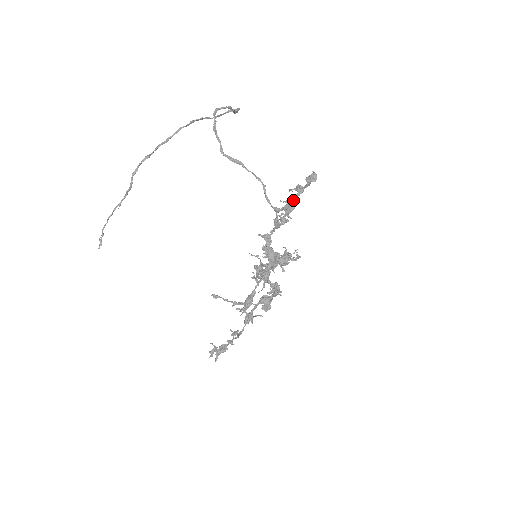
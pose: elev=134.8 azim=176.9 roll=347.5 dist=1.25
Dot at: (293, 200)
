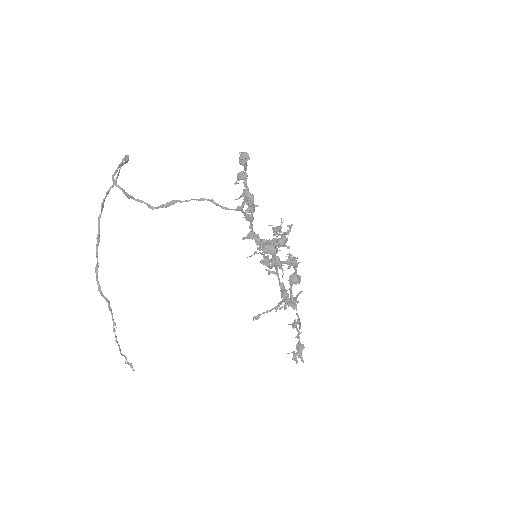
Dot at: (246, 190)
